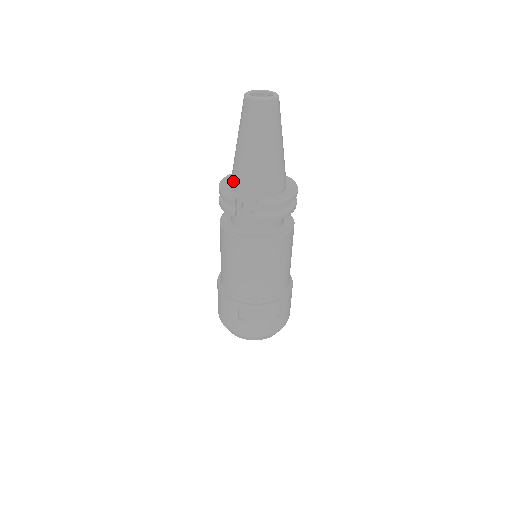
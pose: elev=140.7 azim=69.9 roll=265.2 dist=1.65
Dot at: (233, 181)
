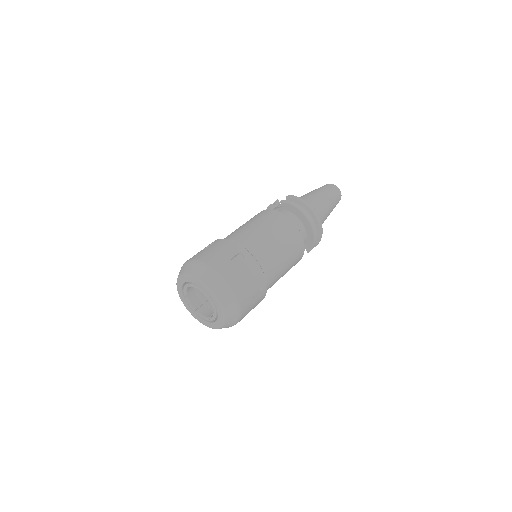
Dot at: occluded
